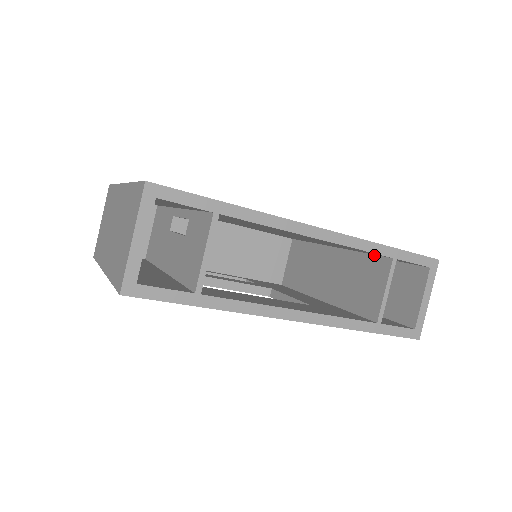
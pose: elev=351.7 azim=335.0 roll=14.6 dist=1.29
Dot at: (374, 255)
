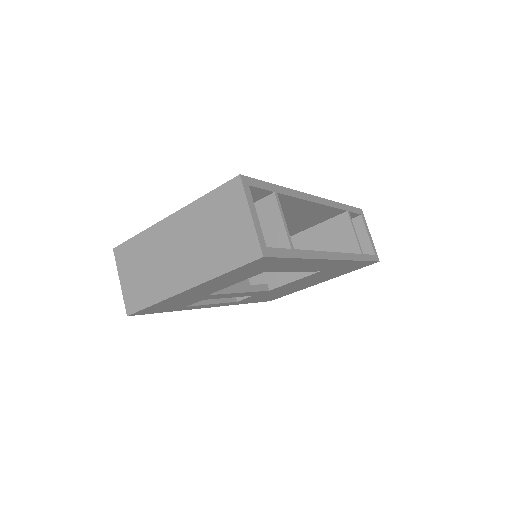
Dot at: (331, 219)
